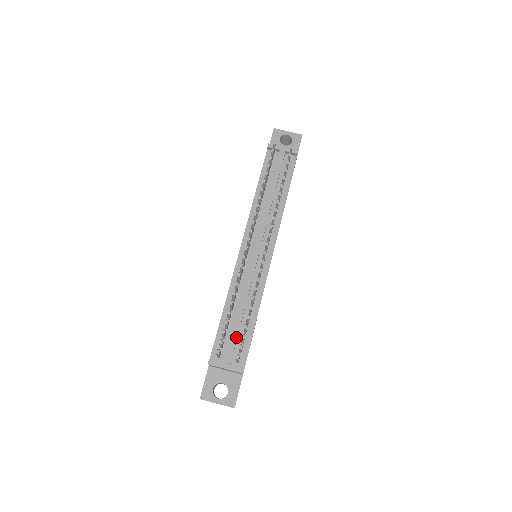
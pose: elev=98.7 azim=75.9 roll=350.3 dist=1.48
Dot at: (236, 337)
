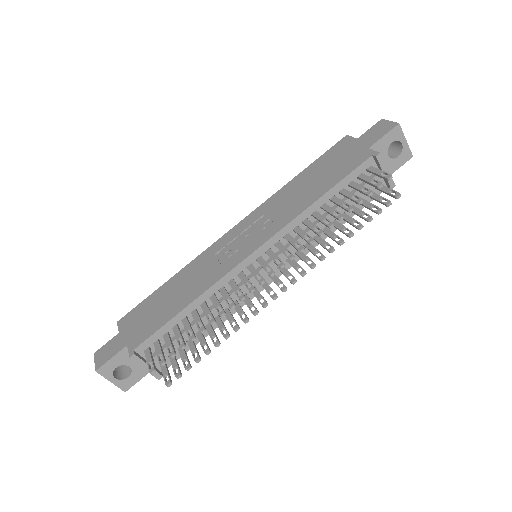
Dot at: (177, 345)
